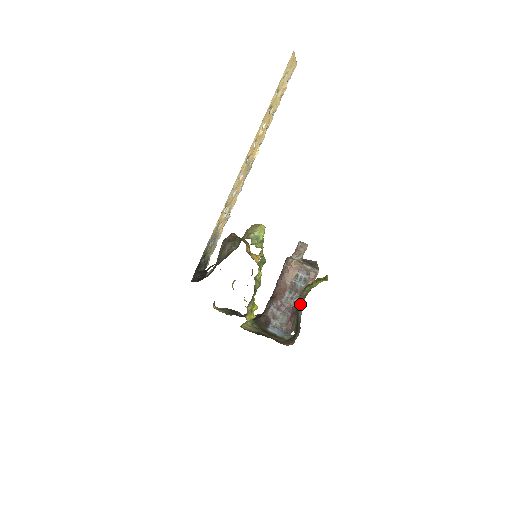
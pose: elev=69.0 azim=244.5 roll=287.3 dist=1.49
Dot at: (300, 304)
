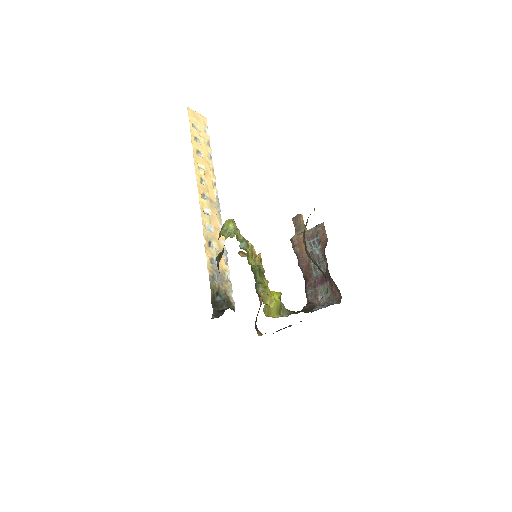
Dot at: (306, 251)
